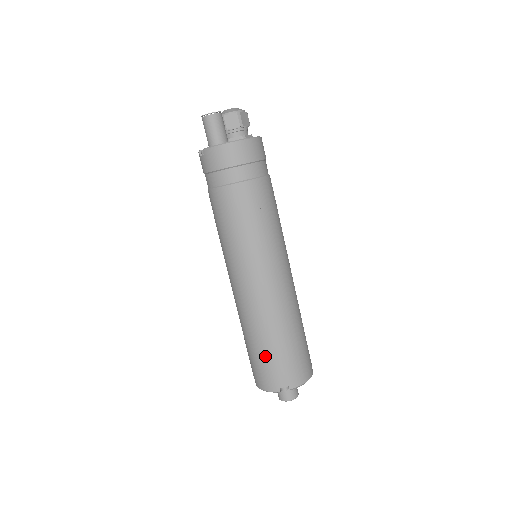
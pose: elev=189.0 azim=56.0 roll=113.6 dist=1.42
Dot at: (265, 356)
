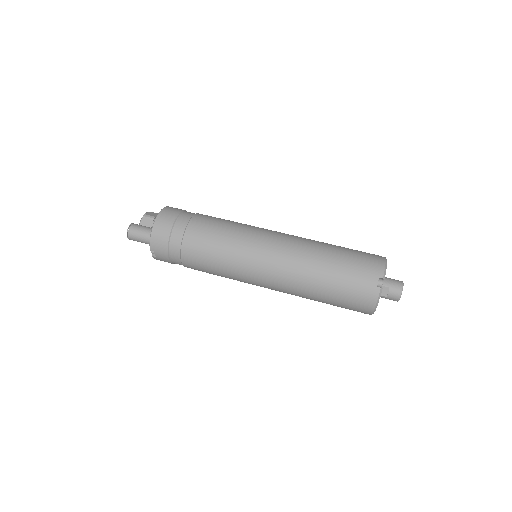
Dot at: (339, 285)
